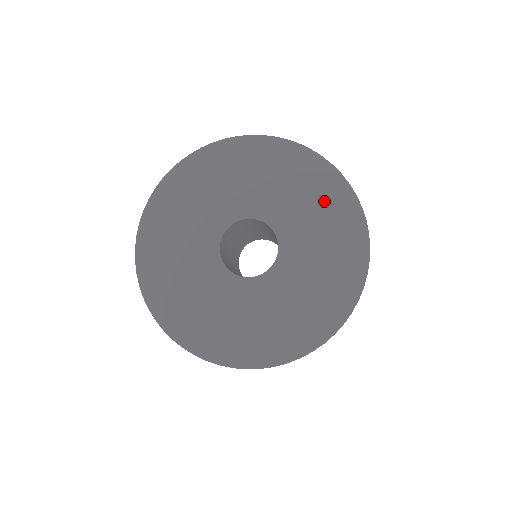
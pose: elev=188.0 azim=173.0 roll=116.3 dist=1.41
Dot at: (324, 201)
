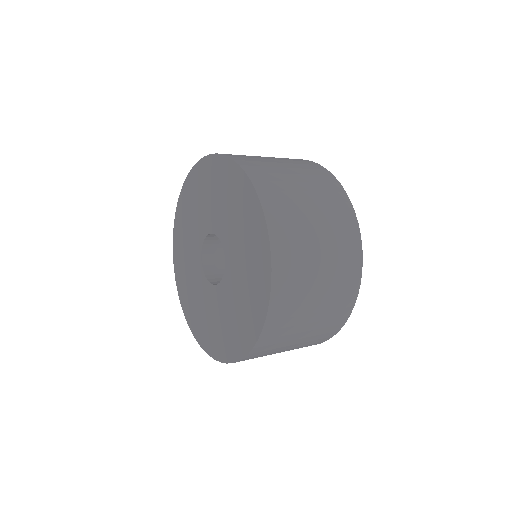
Dot at: (254, 267)
